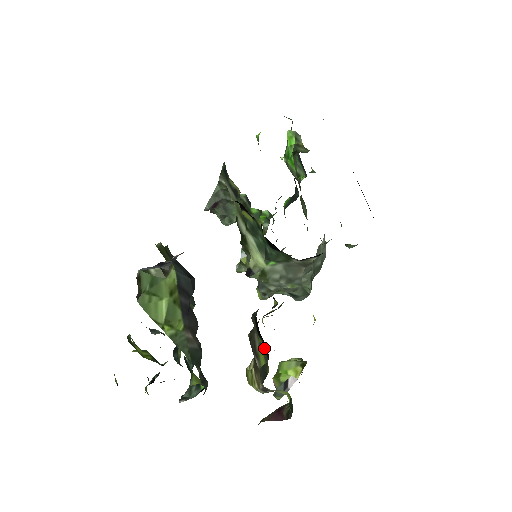
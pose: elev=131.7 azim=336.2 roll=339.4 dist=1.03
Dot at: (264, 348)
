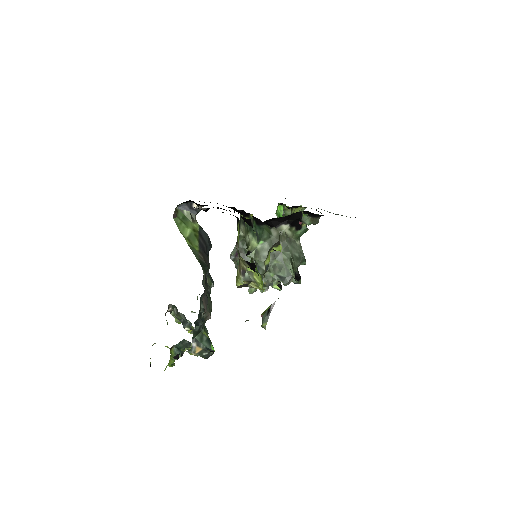
Dot at: (239, 225)
